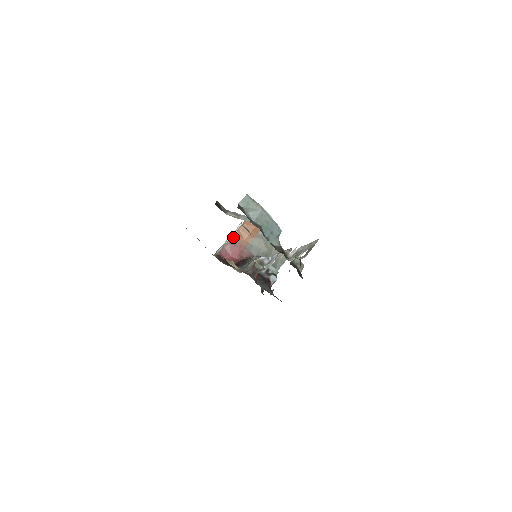
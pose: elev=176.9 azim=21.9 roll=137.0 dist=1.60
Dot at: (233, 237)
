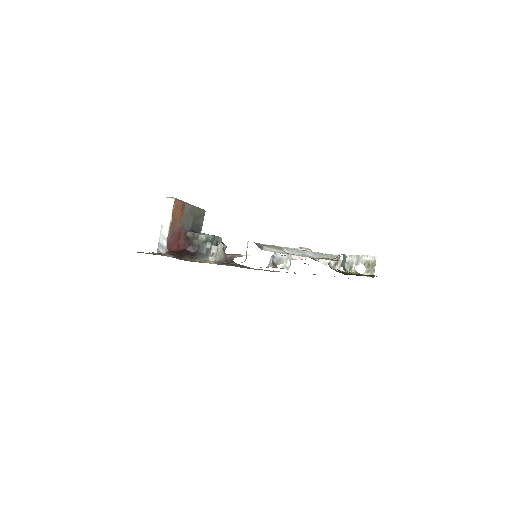
Dot at: (171, 226)
